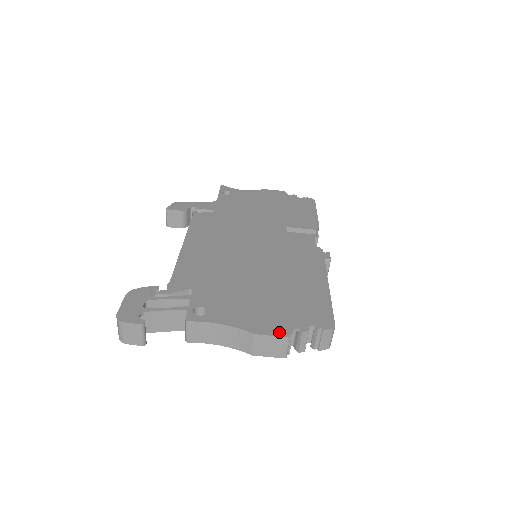
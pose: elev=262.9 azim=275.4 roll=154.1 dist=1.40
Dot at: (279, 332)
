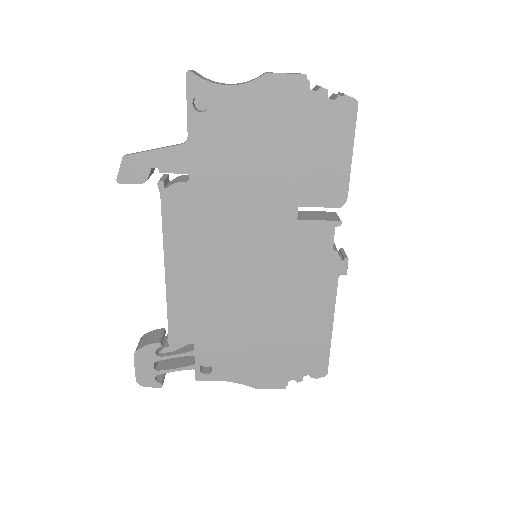
Dot at: (276, 385)
